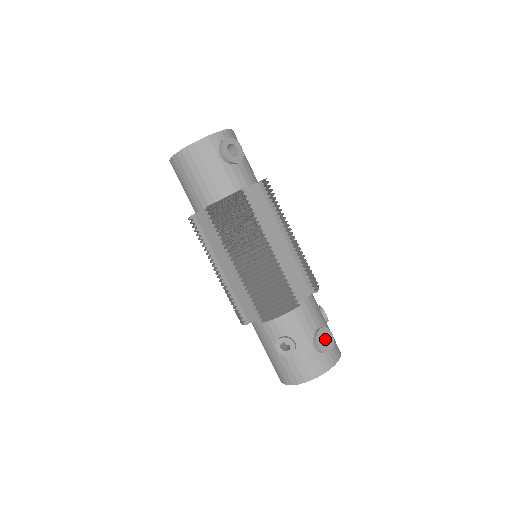
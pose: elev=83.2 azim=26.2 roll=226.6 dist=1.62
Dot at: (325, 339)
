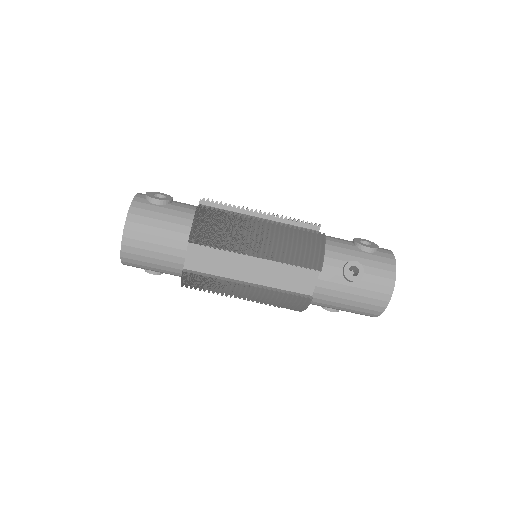
Dot at: occluded
